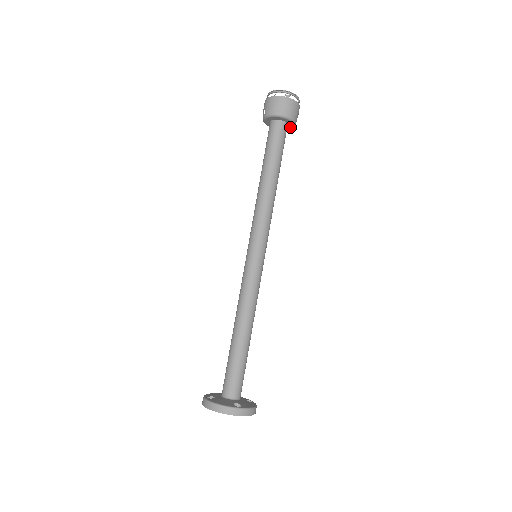
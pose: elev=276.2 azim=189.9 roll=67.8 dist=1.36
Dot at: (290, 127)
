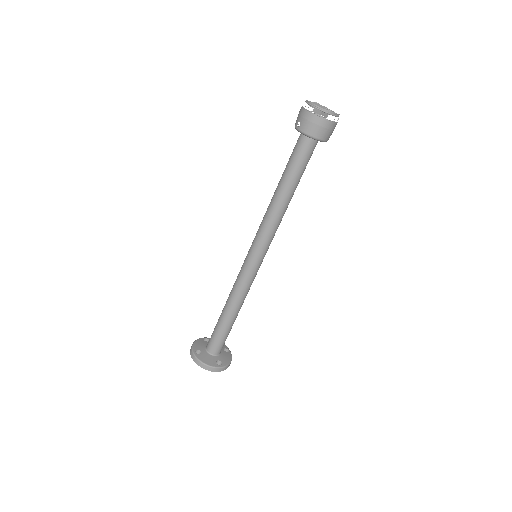
Dot at: occluded
